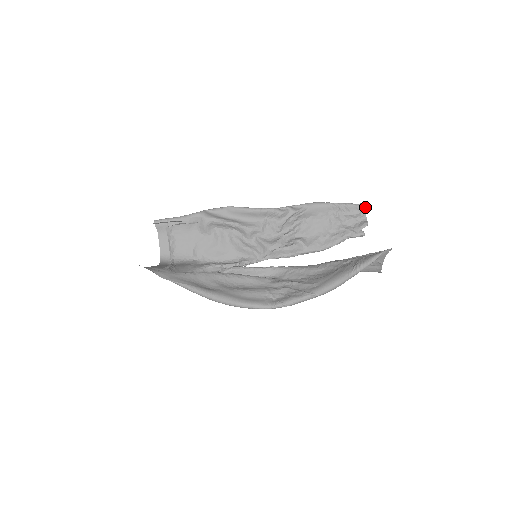
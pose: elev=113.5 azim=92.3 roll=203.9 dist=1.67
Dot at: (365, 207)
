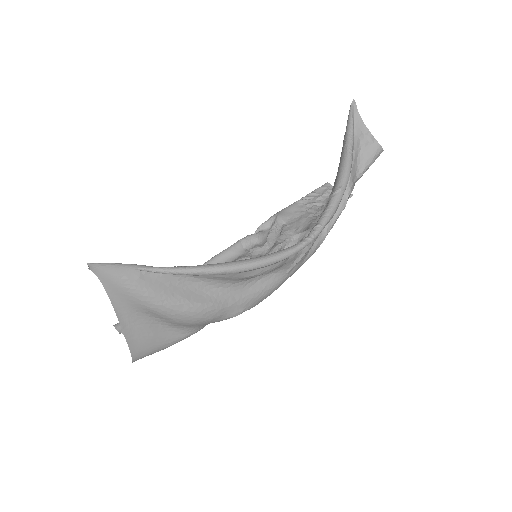
Dot at: (328, 184)
